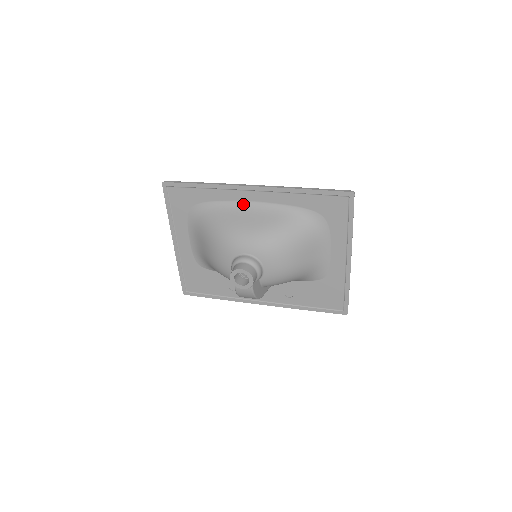
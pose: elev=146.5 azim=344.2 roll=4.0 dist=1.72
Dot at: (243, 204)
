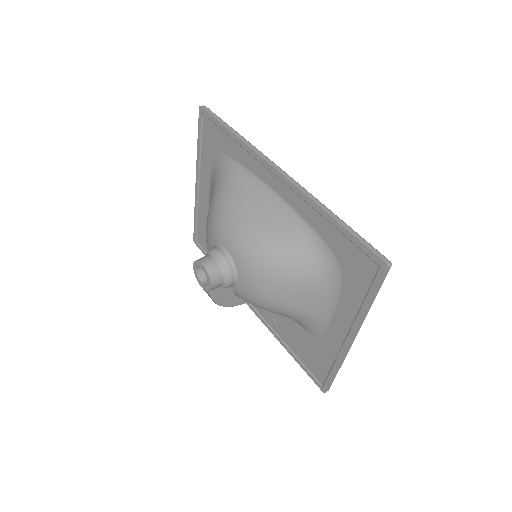
Dot at: (263, 186)
